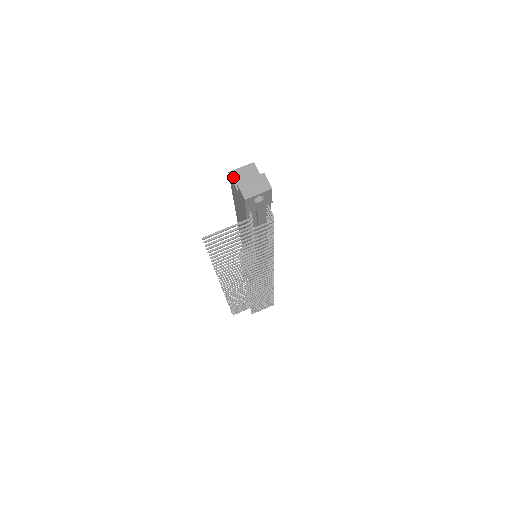
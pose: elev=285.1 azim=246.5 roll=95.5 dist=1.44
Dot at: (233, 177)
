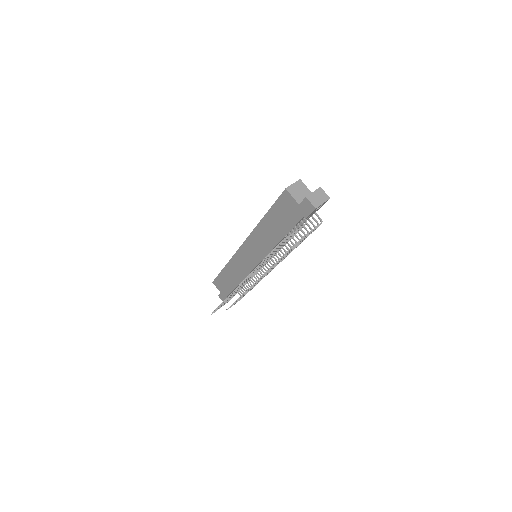
Dot at: (290, 192)
